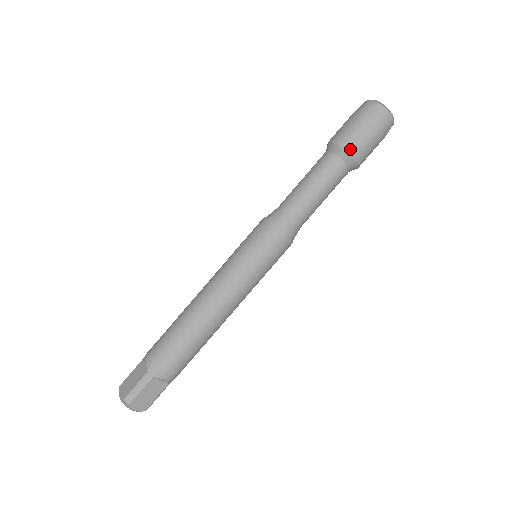
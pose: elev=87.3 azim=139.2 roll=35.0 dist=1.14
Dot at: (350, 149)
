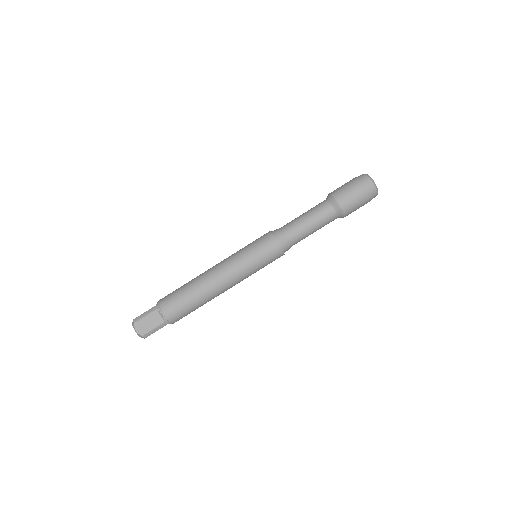
Dot at: (346, 214)
